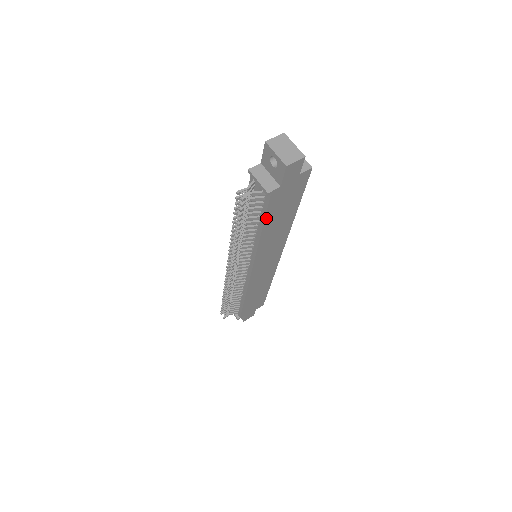
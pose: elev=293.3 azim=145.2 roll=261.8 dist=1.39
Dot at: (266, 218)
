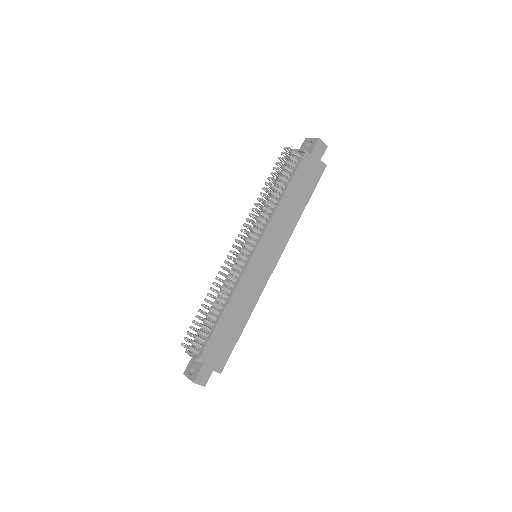
Dot at: (293, 179)
